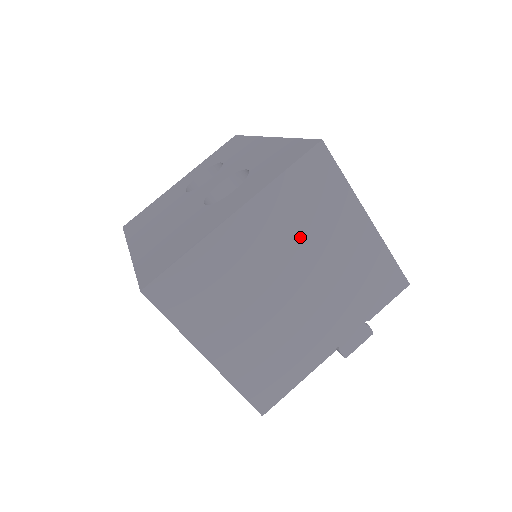
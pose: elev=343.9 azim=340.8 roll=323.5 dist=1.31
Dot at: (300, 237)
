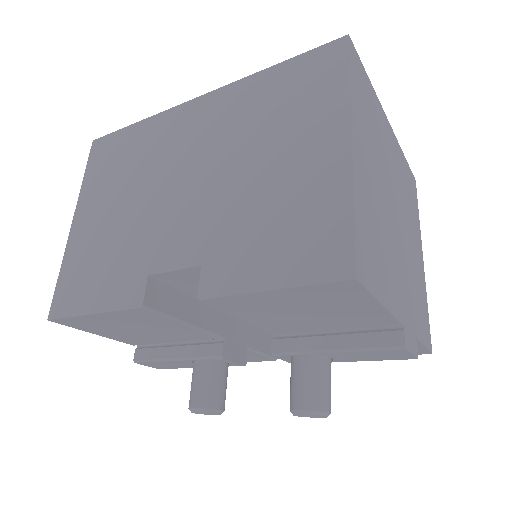
Dot at: (404, 198)
